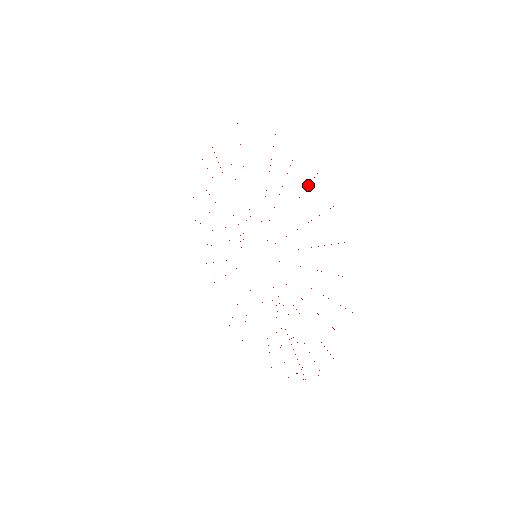
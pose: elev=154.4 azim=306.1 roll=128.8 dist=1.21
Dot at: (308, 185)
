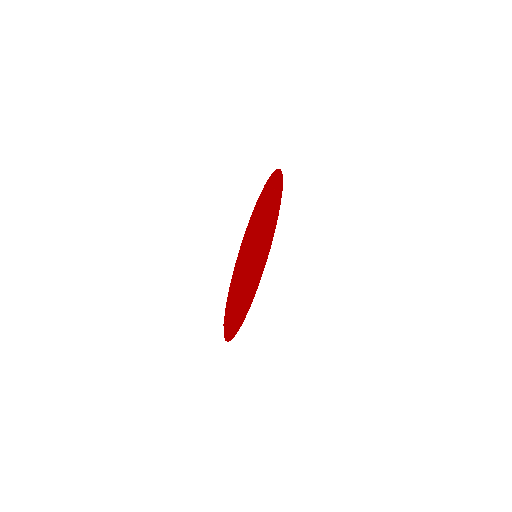
Dot at: (251, 224)
